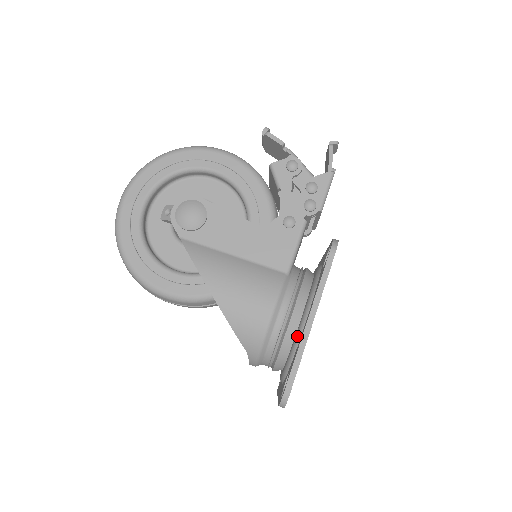
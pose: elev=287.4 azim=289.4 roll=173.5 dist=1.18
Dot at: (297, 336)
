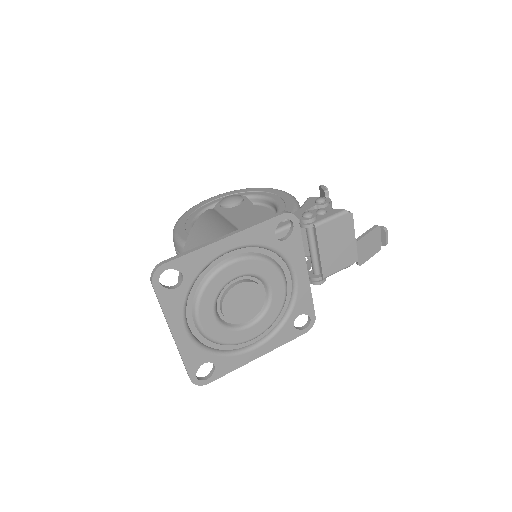
Dot at: occluded
